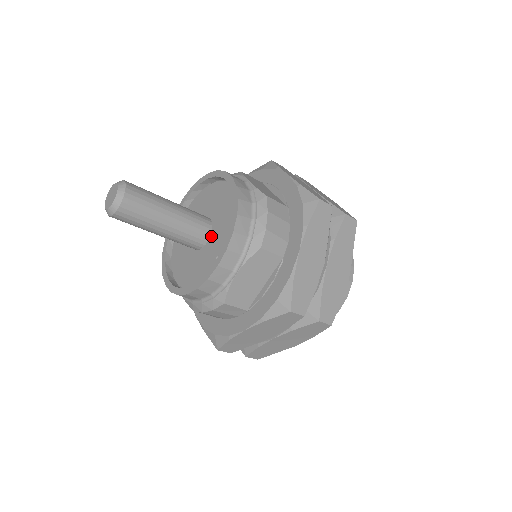
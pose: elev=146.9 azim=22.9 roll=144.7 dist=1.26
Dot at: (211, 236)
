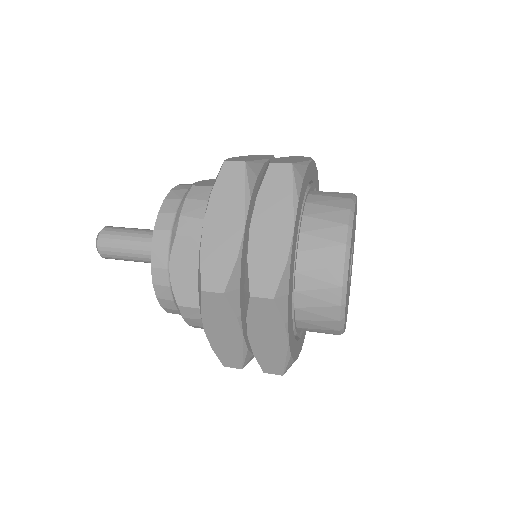
Dot at: occluded
